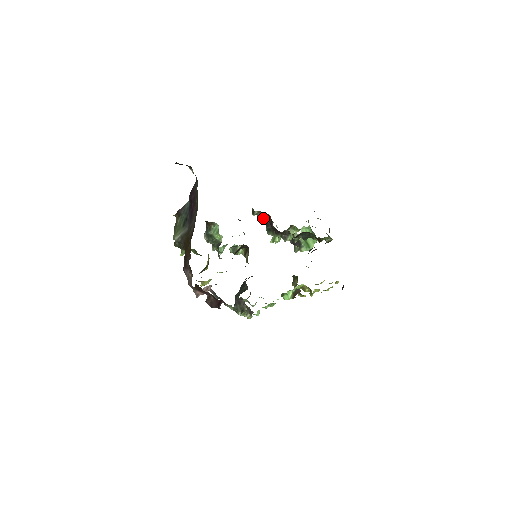
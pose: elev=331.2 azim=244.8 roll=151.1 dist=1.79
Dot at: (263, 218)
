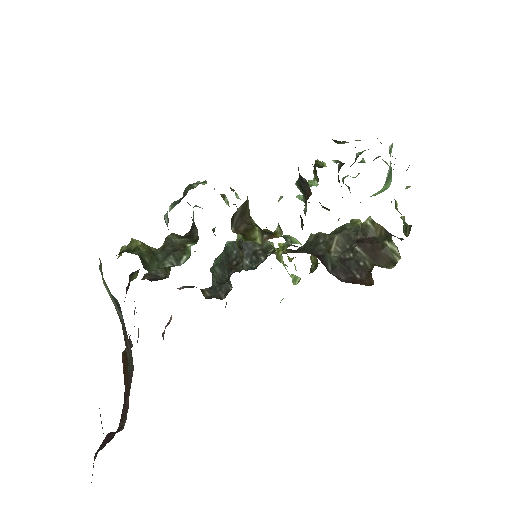
Dot at: occluded
